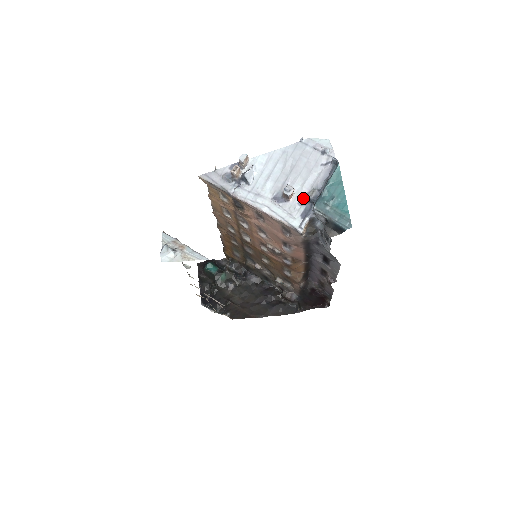
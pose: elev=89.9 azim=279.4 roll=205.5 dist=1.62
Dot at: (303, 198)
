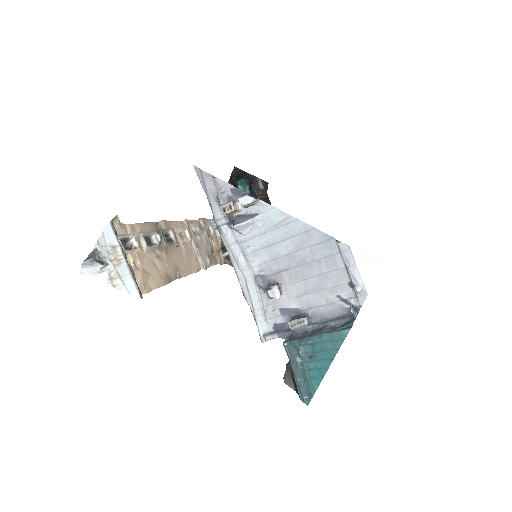
Dot at: (290, 309)
